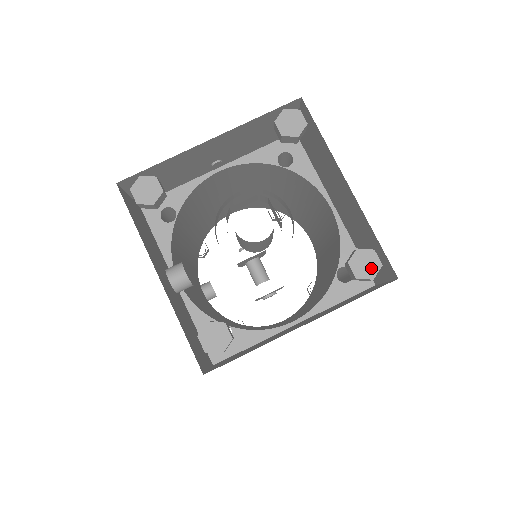
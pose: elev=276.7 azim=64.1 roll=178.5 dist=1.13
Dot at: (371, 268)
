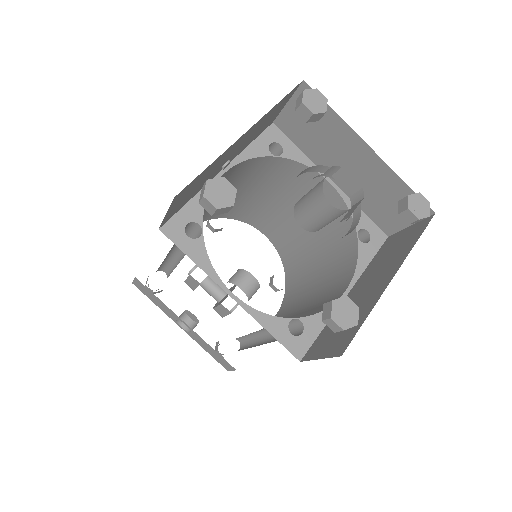
Dot at: (424, 208)
